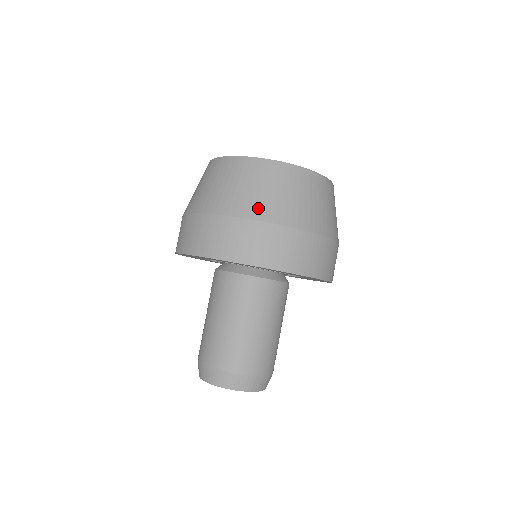
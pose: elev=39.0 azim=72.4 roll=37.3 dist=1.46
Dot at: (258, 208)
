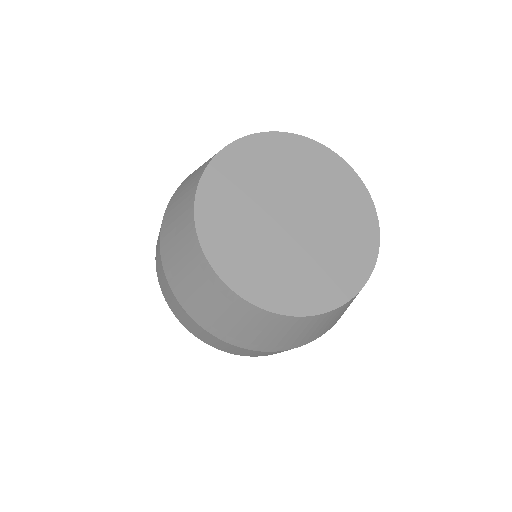
Dot at: (252, 343)
